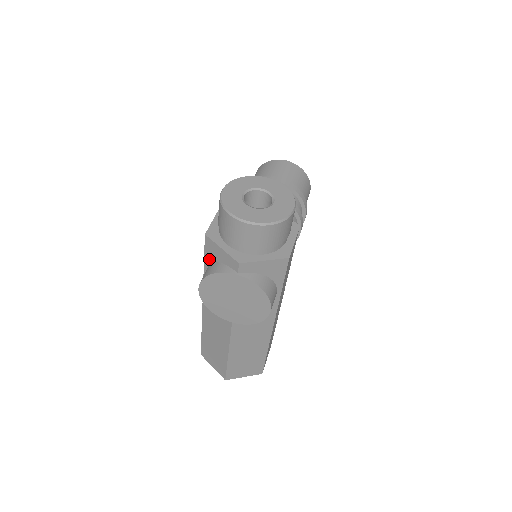
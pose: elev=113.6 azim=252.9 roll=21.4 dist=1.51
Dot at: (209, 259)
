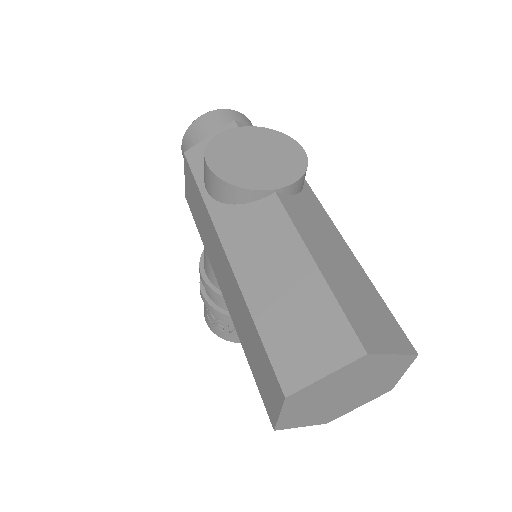
Dot at: (201, 169)
